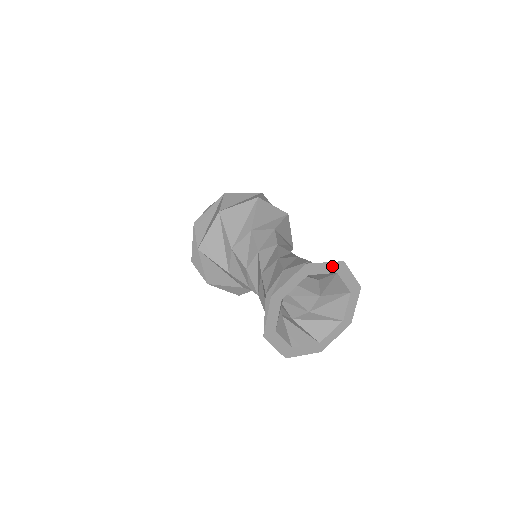
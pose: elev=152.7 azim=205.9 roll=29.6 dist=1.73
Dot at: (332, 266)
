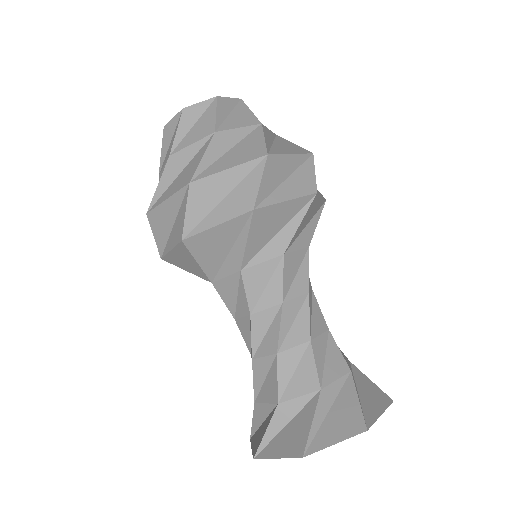
Dot at: (346, 436)
